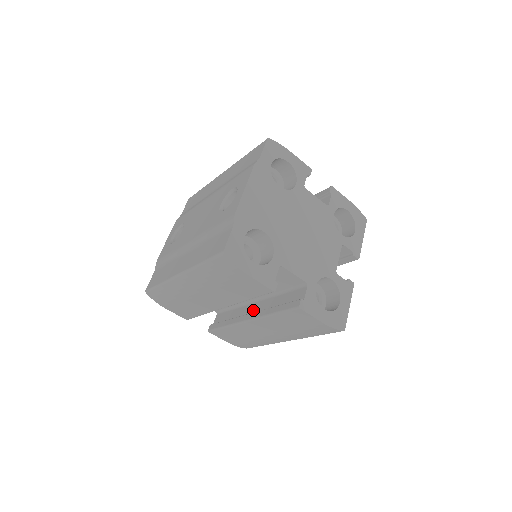
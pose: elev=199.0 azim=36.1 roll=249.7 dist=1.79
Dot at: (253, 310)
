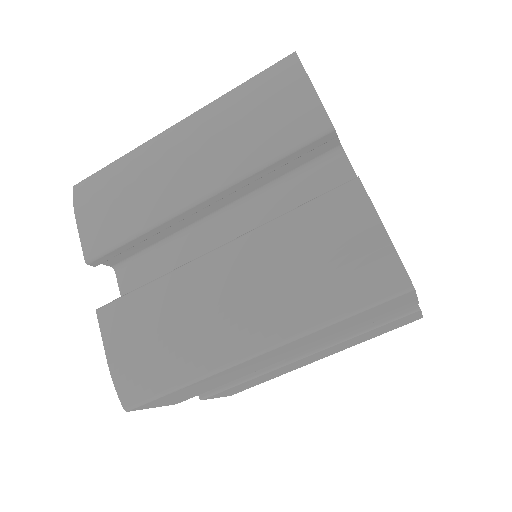
Dot at: occluded
